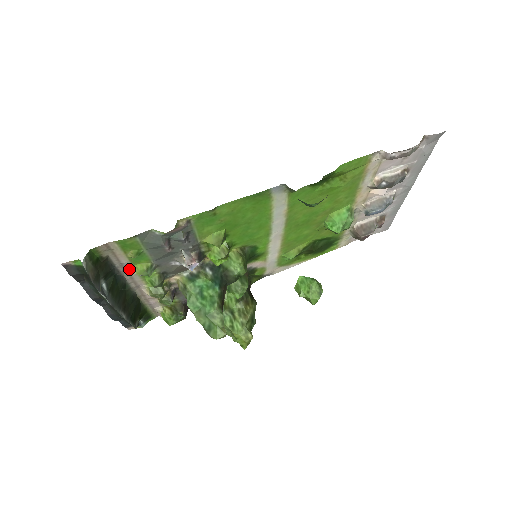
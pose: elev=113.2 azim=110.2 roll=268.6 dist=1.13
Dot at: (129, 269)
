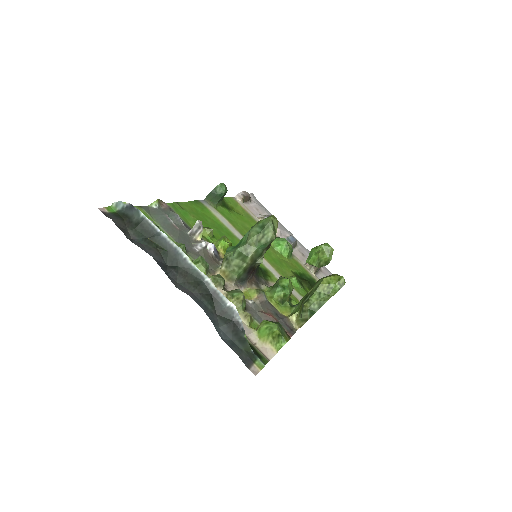
Dot at: occluded
